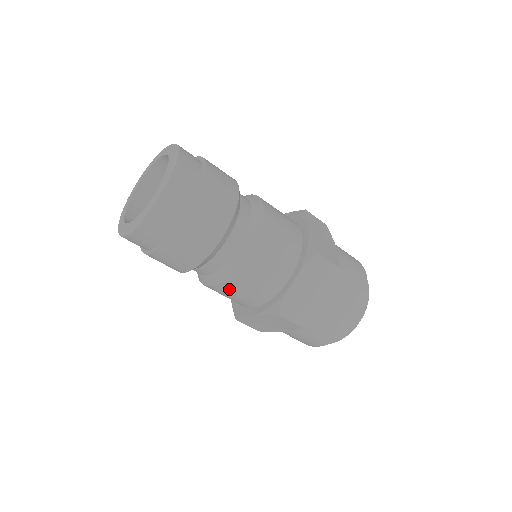
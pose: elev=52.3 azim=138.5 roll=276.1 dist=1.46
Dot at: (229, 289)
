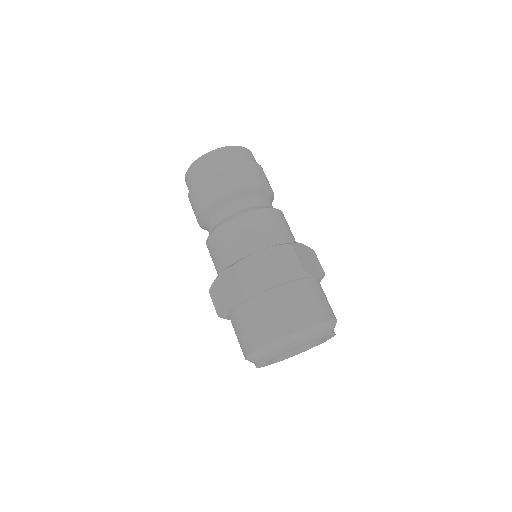
Dot at: (217, 240)
